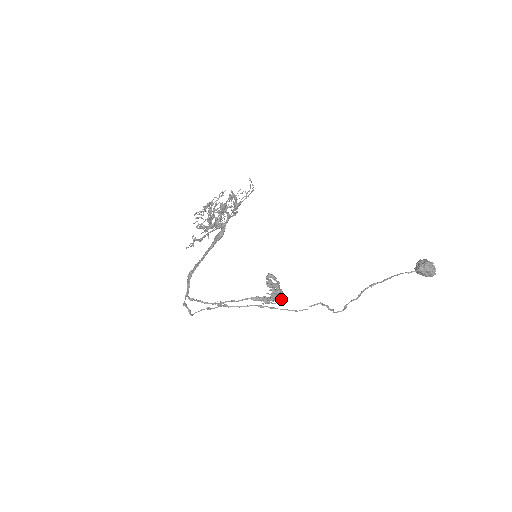
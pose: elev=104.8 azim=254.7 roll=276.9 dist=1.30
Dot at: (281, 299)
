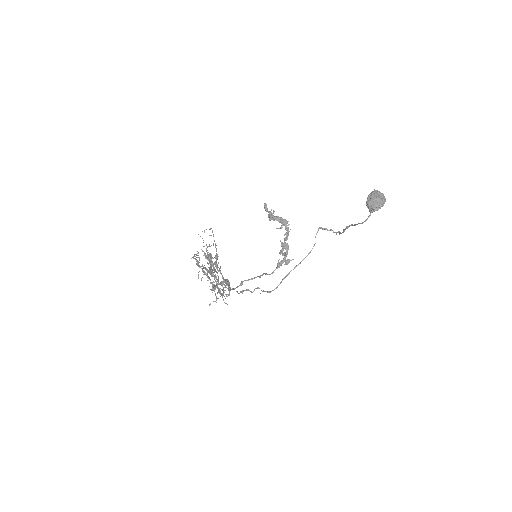
Dot at: (290, 229)
